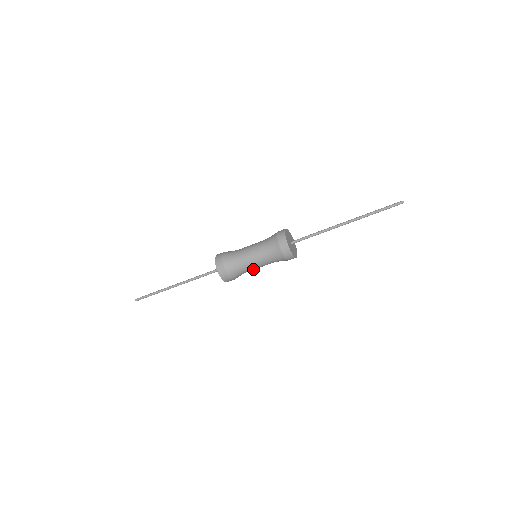
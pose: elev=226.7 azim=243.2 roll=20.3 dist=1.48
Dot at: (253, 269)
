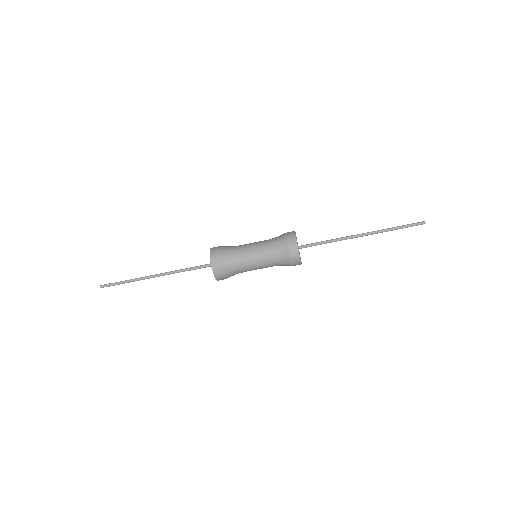
Dot at: (250, 269)
